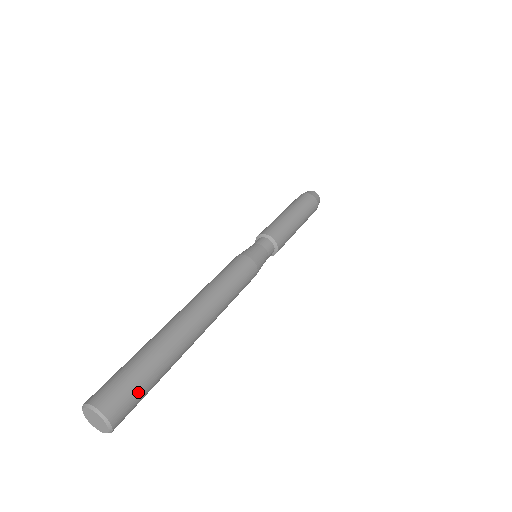
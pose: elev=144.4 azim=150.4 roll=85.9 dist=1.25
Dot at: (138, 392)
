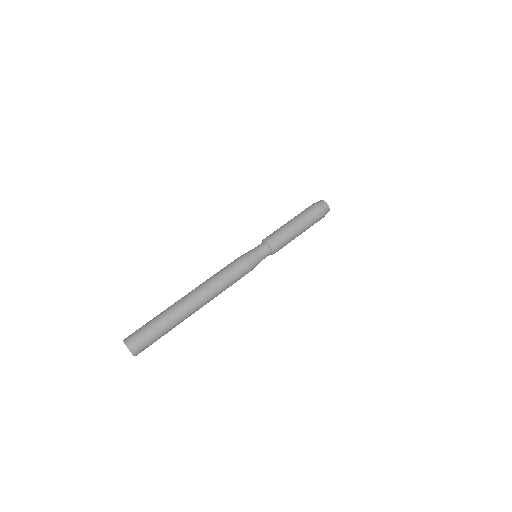
Dot at: (146, 333)
